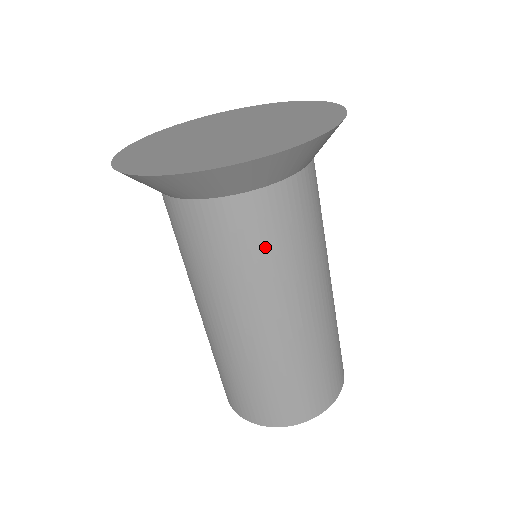
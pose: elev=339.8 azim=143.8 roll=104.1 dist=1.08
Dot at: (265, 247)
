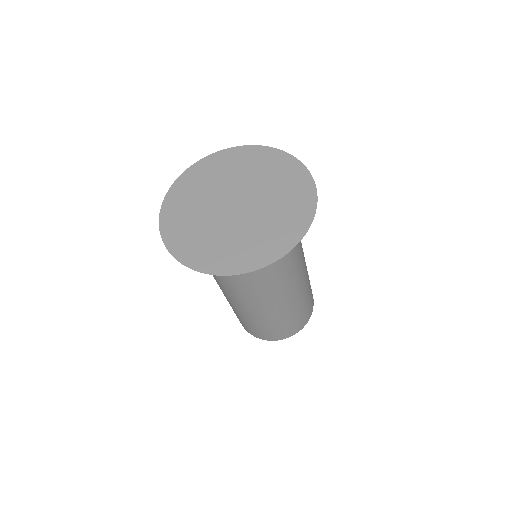
Dot at: (266, 280)
